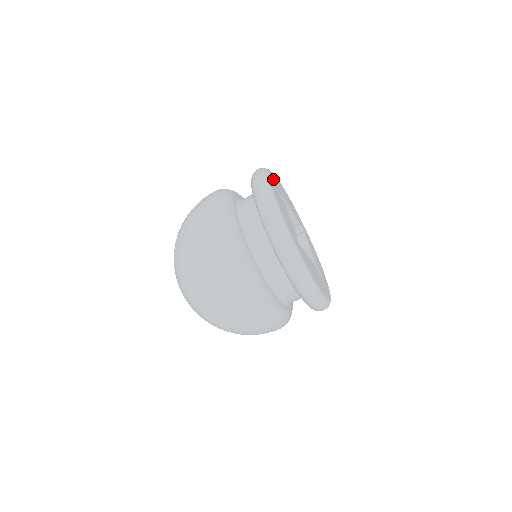
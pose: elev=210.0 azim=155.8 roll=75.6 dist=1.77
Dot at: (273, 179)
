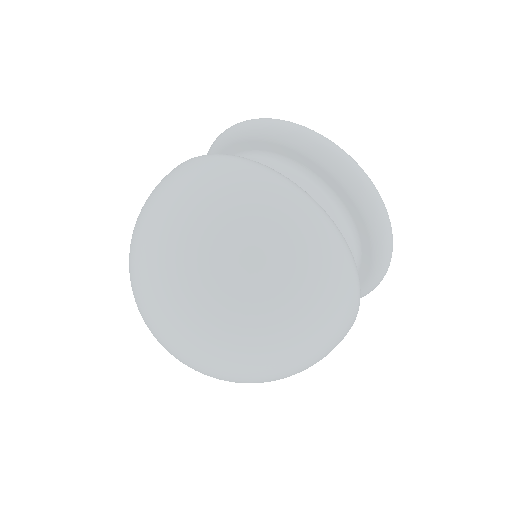
Dot at: occluded
